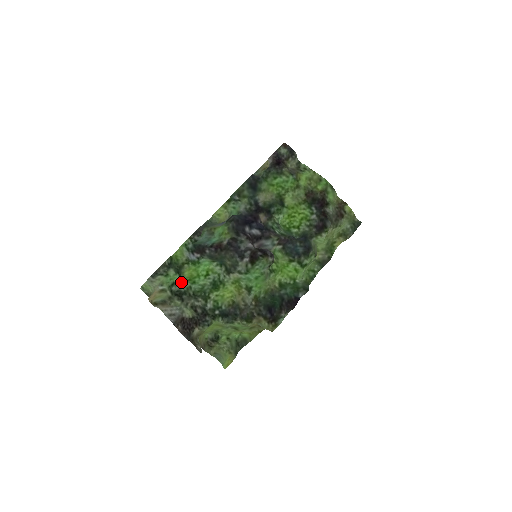
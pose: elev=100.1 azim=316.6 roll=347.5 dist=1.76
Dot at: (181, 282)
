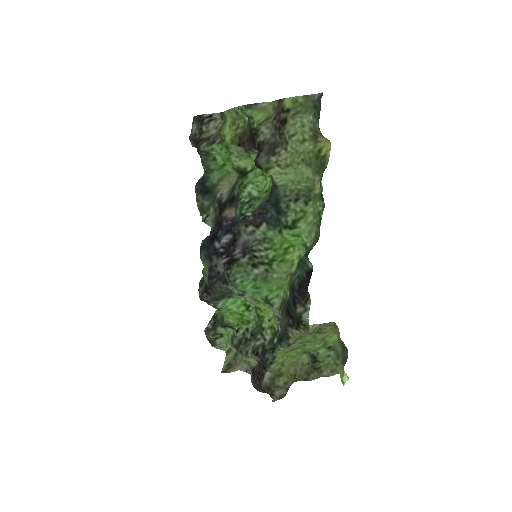
Dot at: (235, 332)
